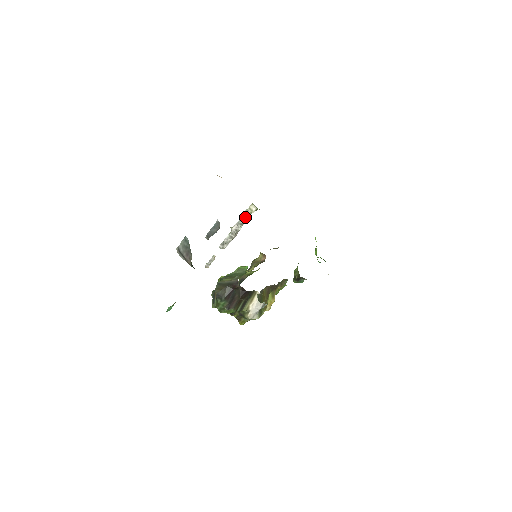
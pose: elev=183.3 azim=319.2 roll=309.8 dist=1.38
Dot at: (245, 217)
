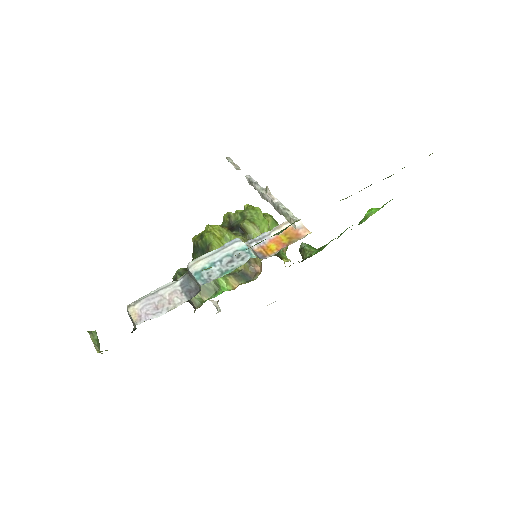
Dot at: (281, 213)
